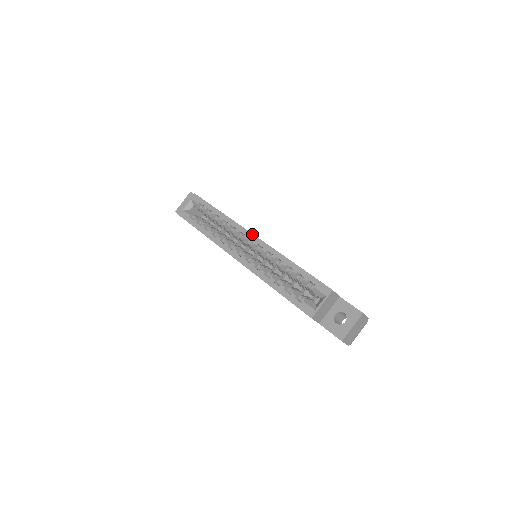
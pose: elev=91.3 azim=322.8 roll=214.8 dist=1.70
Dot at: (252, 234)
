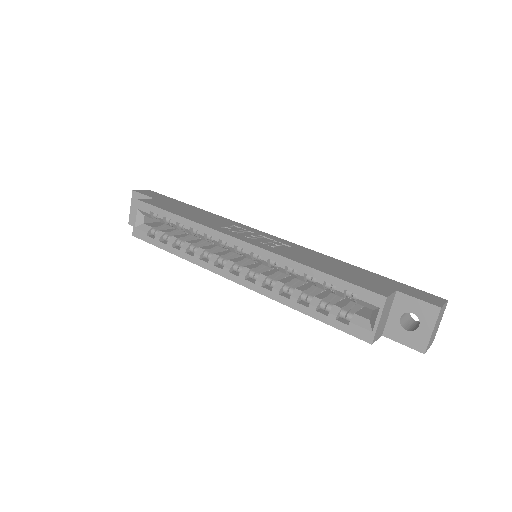
Dot at: (237, 240)
